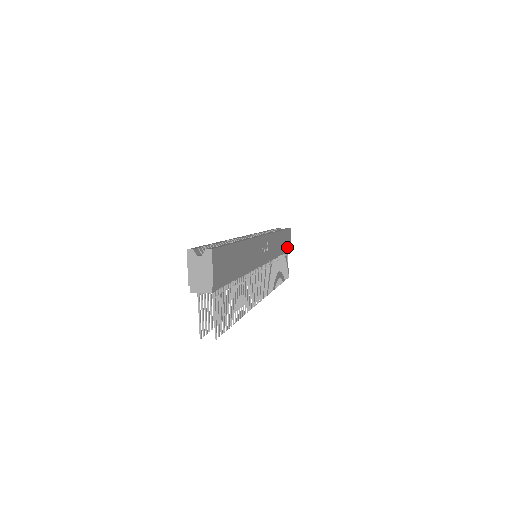
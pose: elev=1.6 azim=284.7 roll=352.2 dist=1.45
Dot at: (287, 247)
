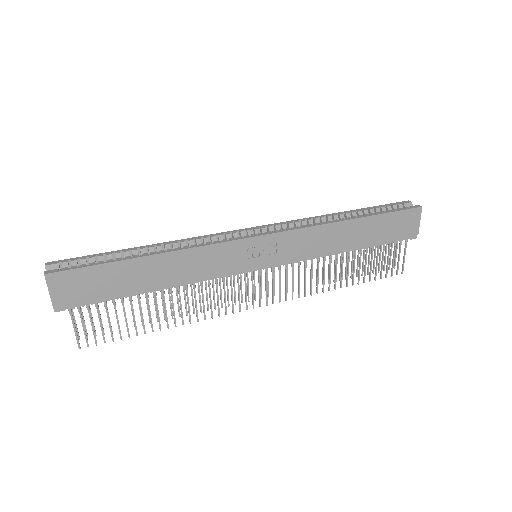
Dot at: (393, 236)
